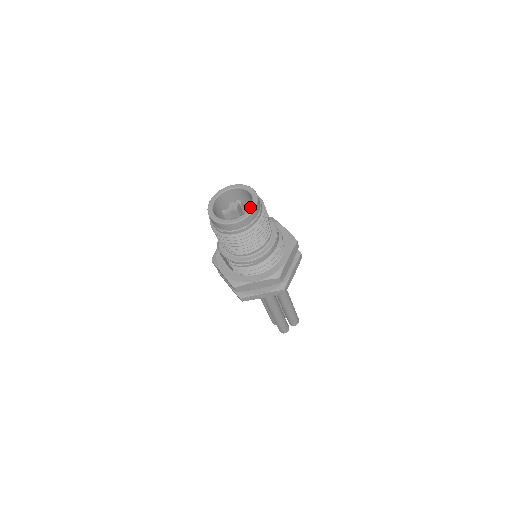
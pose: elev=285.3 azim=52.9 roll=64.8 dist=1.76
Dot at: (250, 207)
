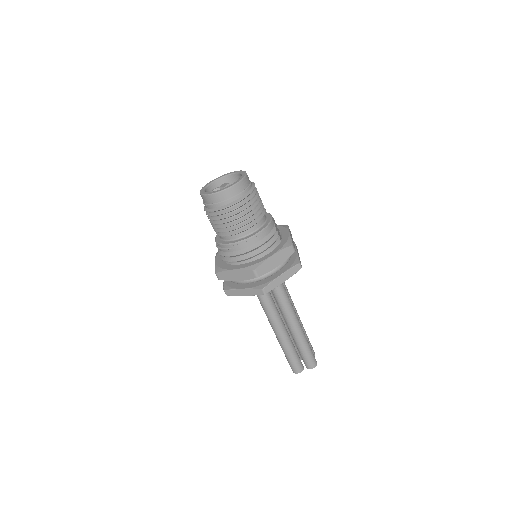
Dot at: (231, 184)
